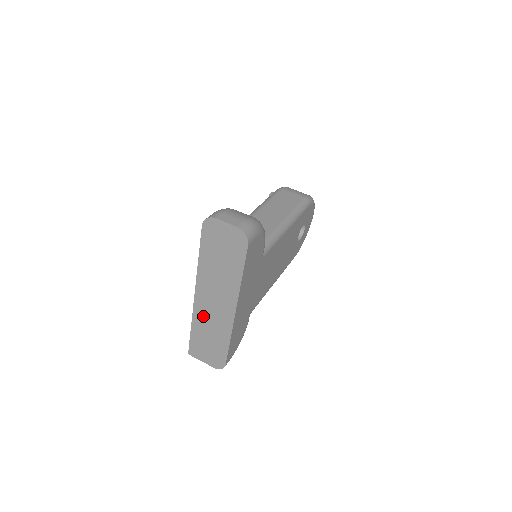
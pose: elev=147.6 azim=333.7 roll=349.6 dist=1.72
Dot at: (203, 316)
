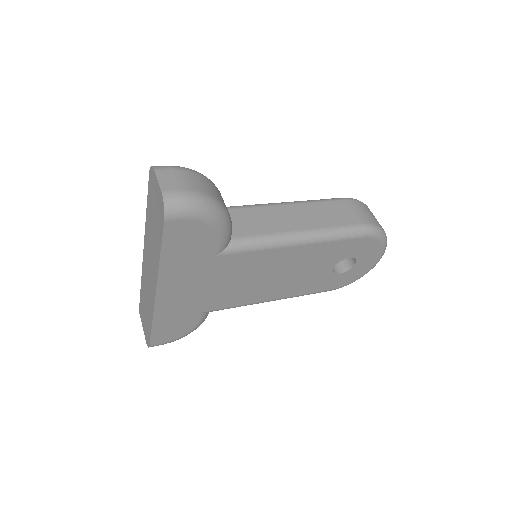
Dot at: (145, 279)
